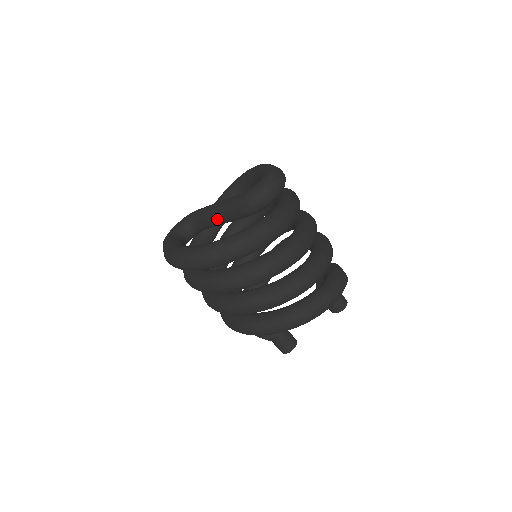
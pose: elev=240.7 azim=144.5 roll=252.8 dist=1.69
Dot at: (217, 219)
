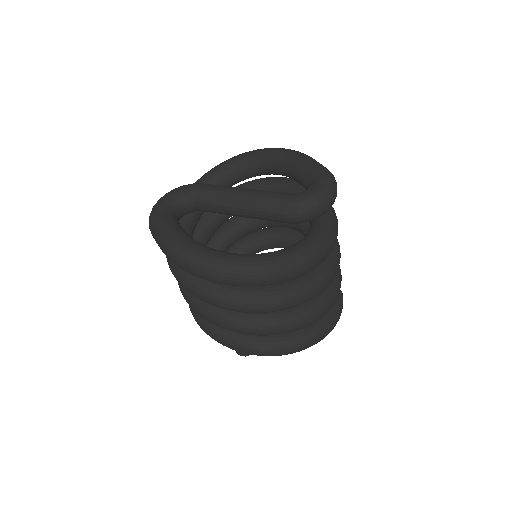
Dot at: (238, 211)
